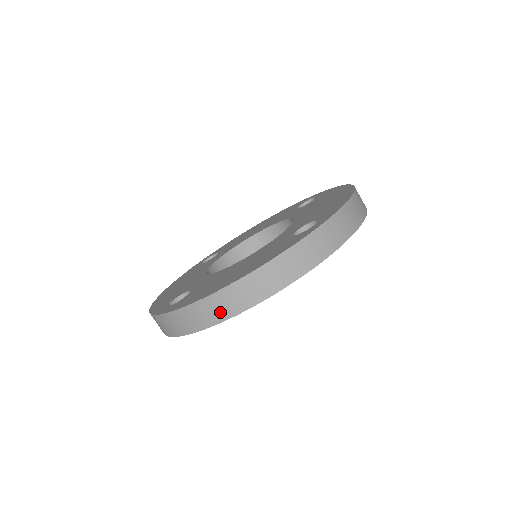
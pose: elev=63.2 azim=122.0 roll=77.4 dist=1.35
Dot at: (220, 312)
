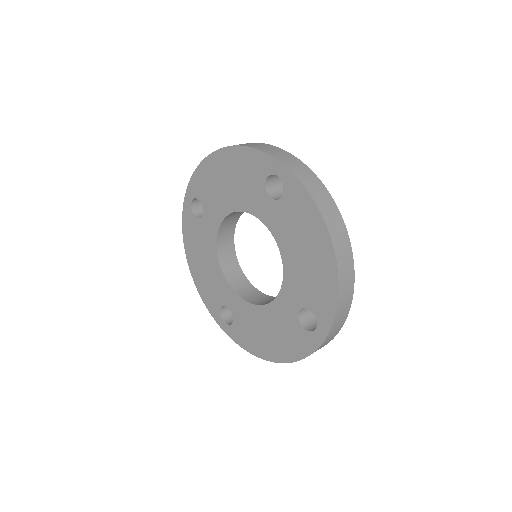
Dot at: occluded
